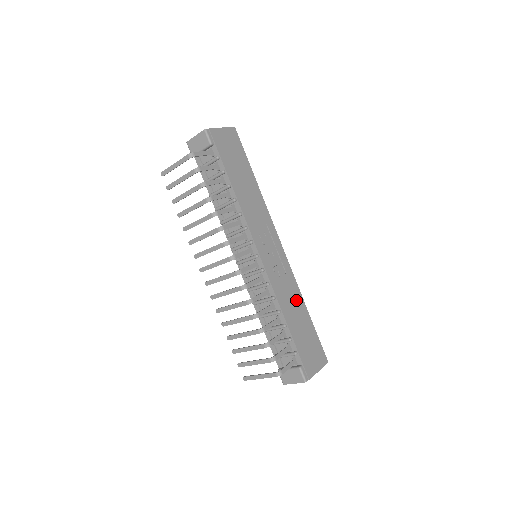
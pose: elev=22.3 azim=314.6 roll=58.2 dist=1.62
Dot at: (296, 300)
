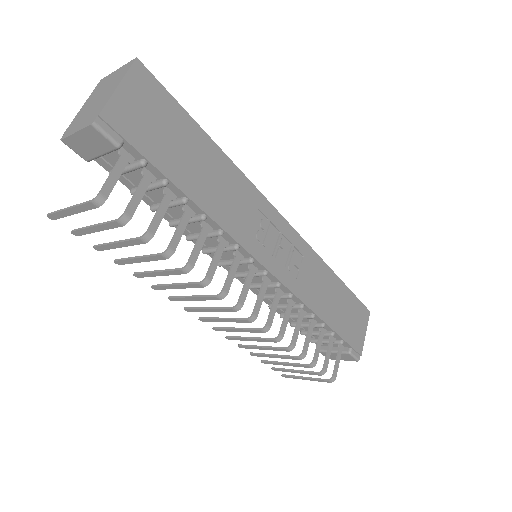
Dot at: (324, 279)
